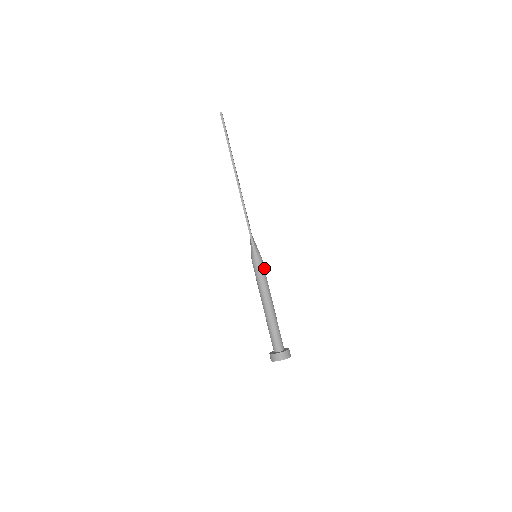
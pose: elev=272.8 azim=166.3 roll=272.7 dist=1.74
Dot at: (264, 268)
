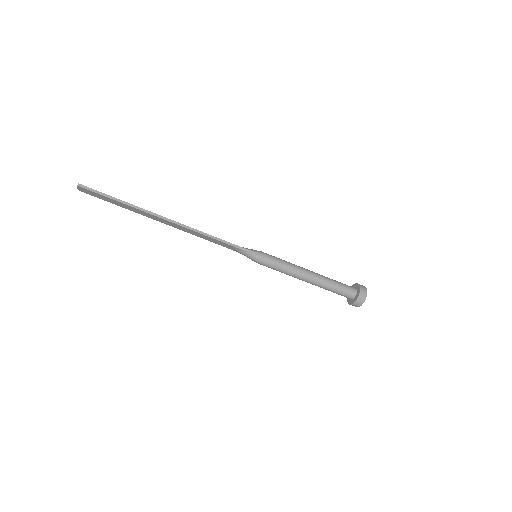
Dot at: (272, 256)
